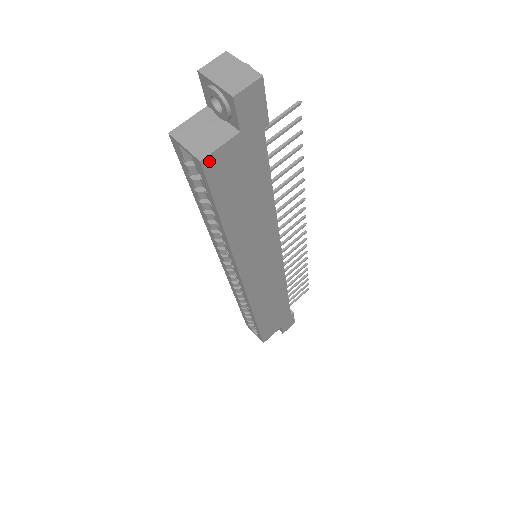
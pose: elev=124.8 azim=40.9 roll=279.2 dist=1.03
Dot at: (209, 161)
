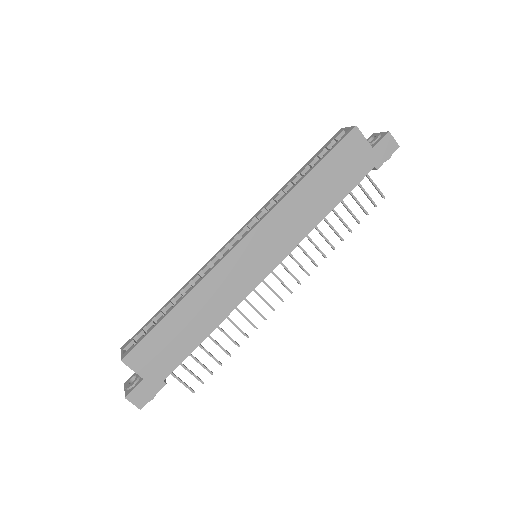
Dot at: (356, 133)
